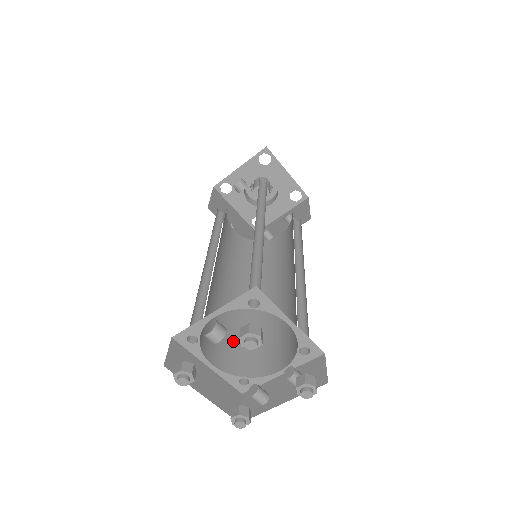
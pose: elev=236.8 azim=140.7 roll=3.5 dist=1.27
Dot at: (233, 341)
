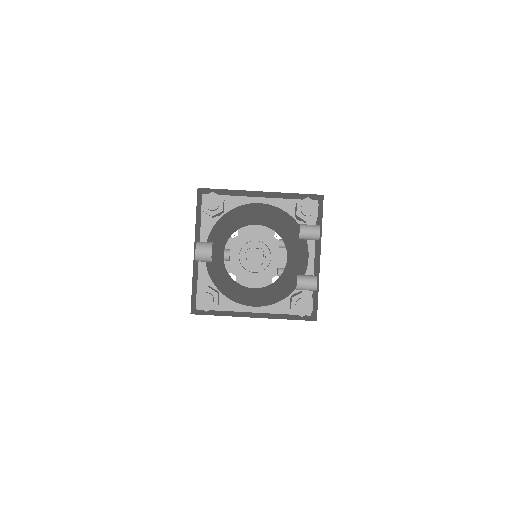
Dot at: (274, 298)
